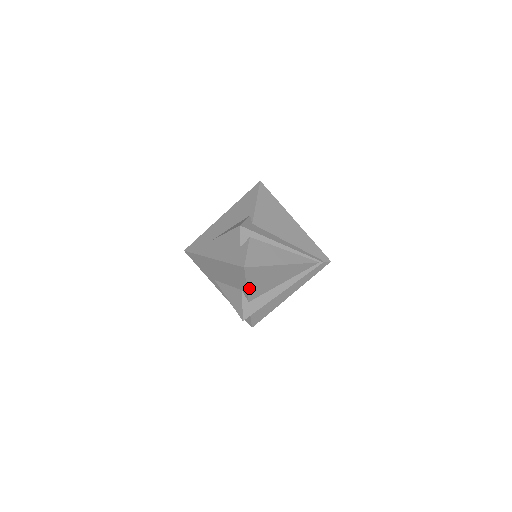
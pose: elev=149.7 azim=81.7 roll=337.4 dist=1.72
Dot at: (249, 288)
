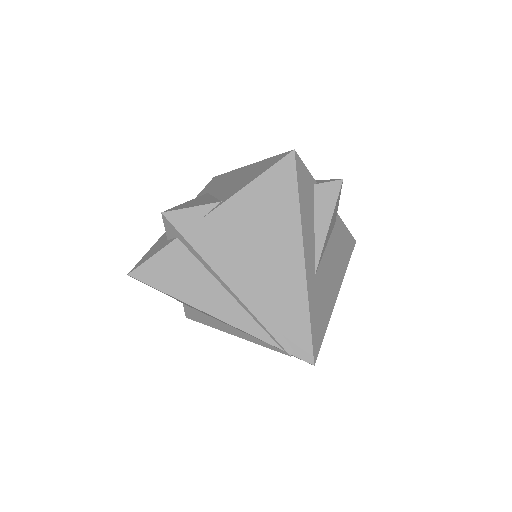
Dot at: occluded
